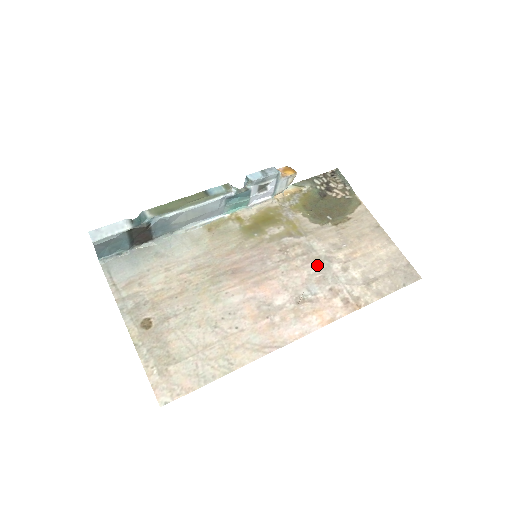
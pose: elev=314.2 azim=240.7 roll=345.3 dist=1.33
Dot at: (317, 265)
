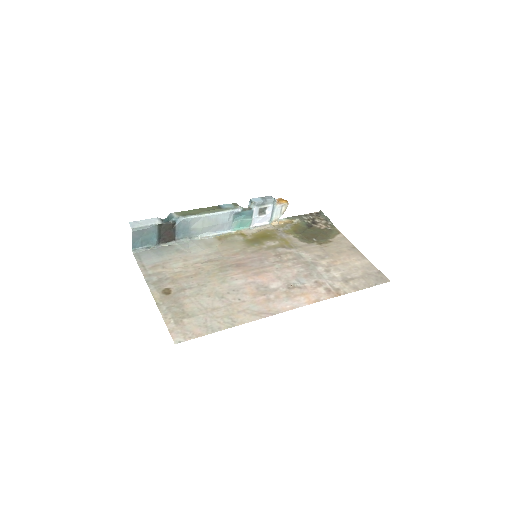
Dot at: (305, 266)
